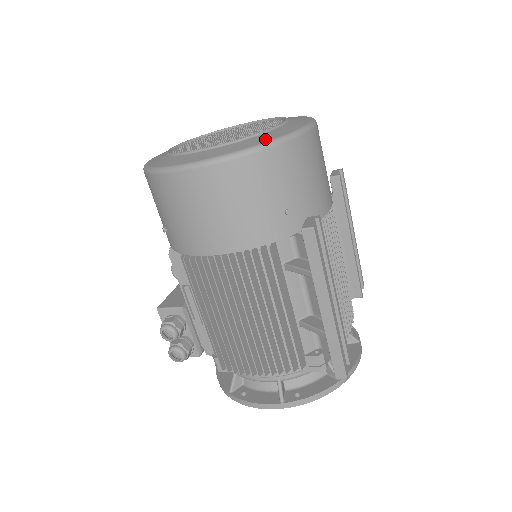
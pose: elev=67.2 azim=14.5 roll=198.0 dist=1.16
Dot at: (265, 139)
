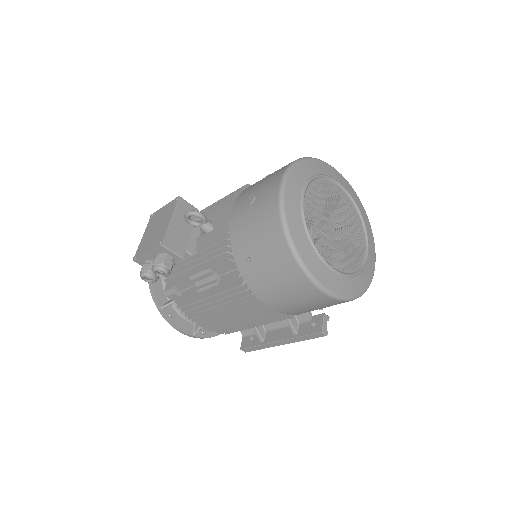
Dot at: (361, 288)
